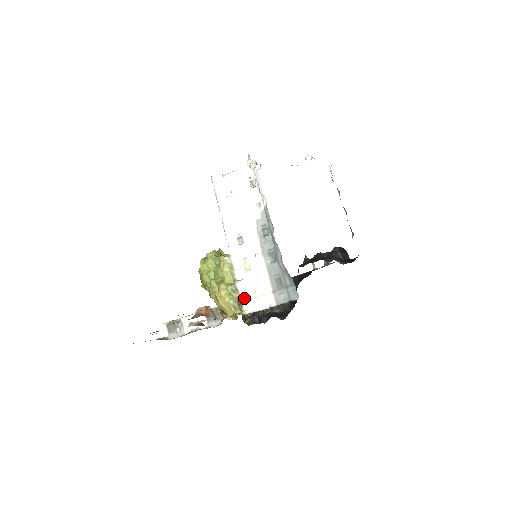
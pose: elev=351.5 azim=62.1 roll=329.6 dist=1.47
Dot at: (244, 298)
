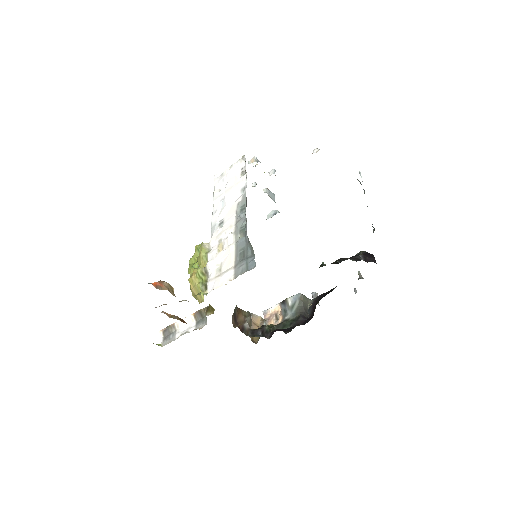
Dot at: (209, 278)
